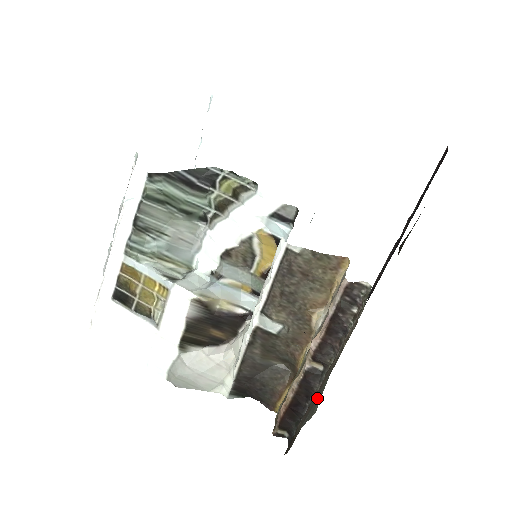
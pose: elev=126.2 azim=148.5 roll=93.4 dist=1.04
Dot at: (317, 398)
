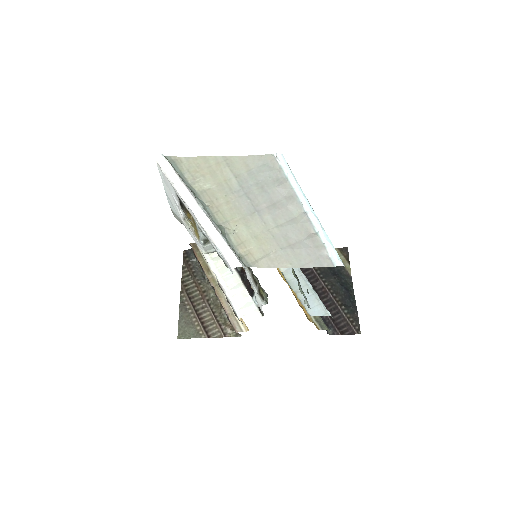
Dot at: (188, 325)
